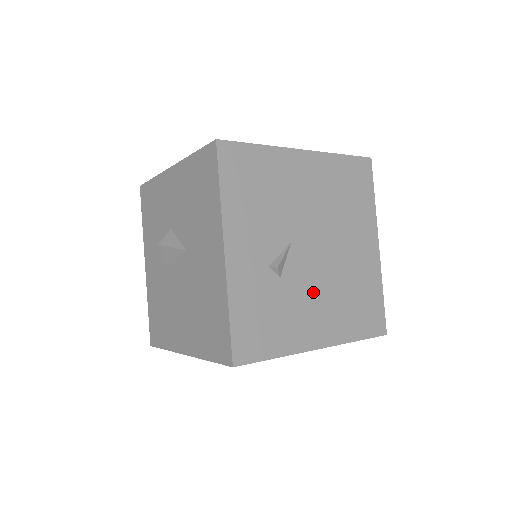
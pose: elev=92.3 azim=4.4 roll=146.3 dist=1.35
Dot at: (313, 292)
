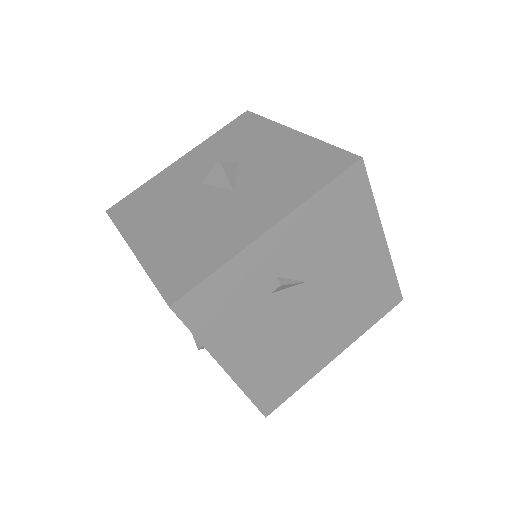
Dot at: (272, 330)
